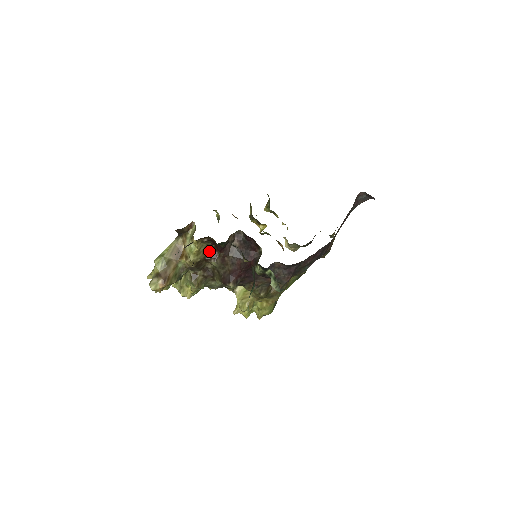
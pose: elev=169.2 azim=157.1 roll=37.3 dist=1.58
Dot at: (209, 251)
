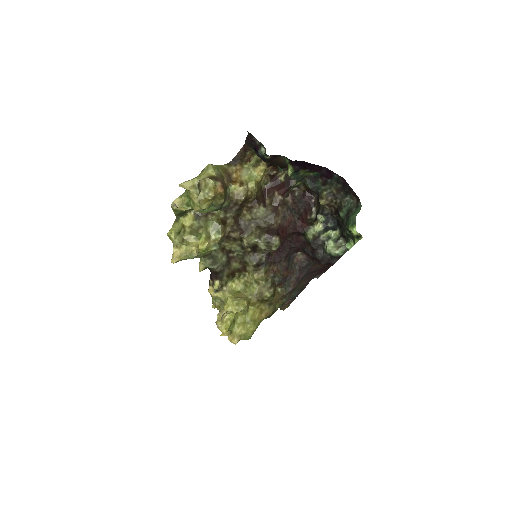
Dot at: (260, 194)
